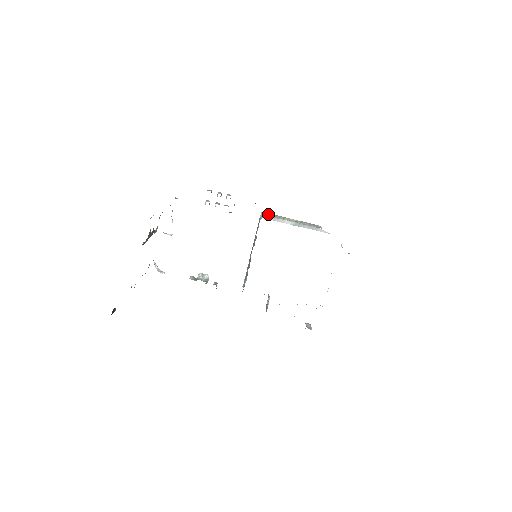
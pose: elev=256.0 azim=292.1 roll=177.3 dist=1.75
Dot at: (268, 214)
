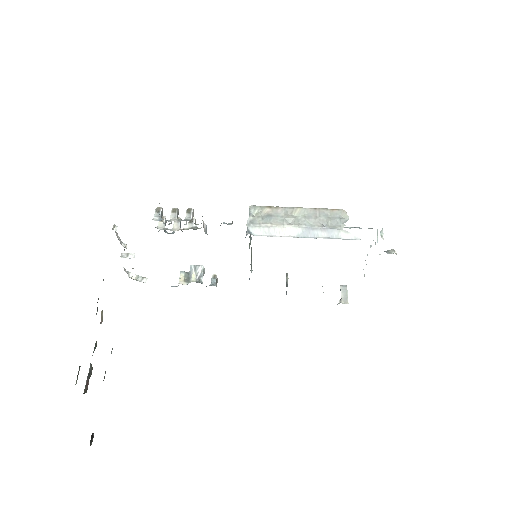
Dot at: (259, 210)
